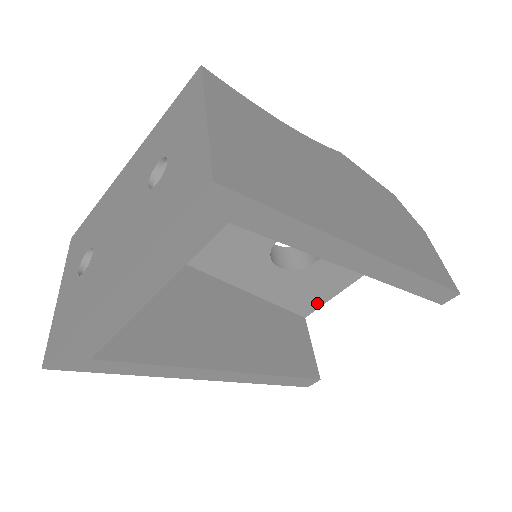
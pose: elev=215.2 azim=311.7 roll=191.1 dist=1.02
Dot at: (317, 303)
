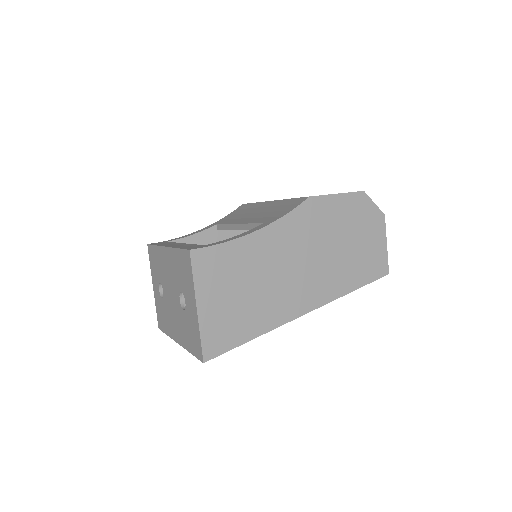
Dot at: occluded
